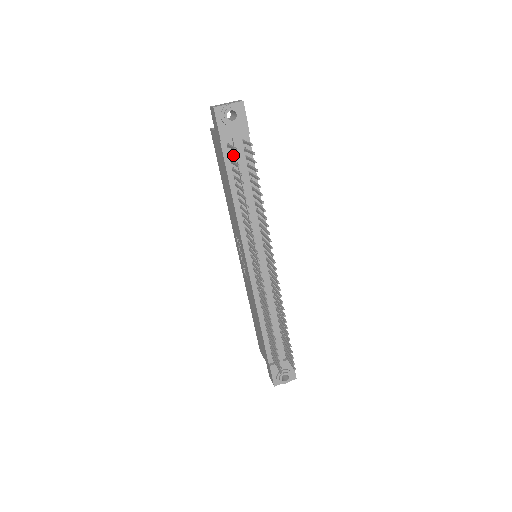
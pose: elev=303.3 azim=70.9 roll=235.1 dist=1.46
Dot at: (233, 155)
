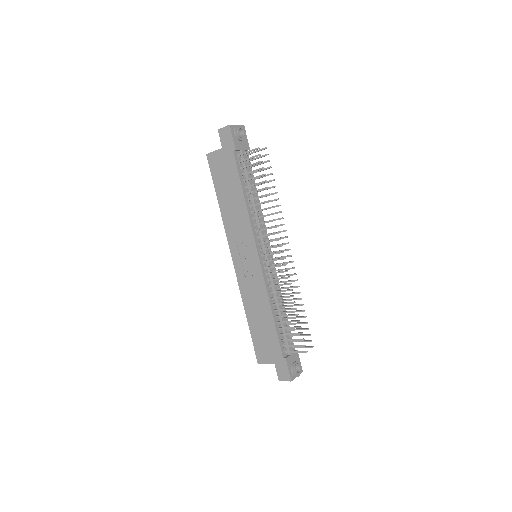
Dot at: (252, 156)
